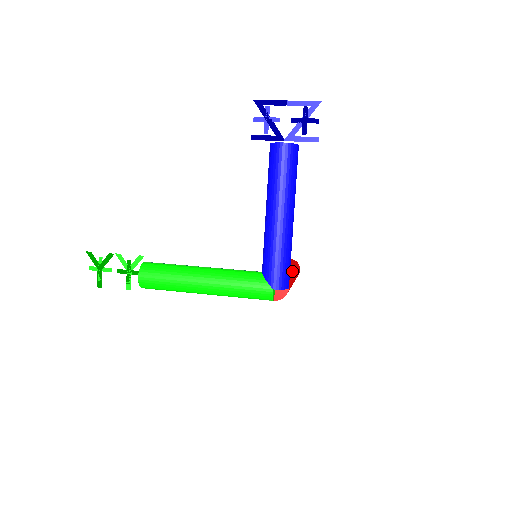
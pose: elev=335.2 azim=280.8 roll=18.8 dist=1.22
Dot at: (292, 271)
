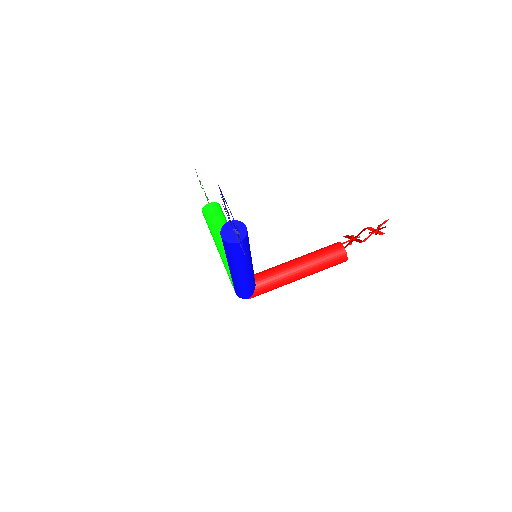
Dot at: (292, 276)
